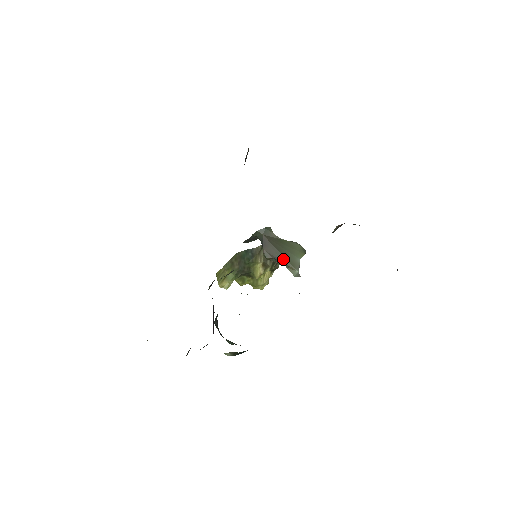
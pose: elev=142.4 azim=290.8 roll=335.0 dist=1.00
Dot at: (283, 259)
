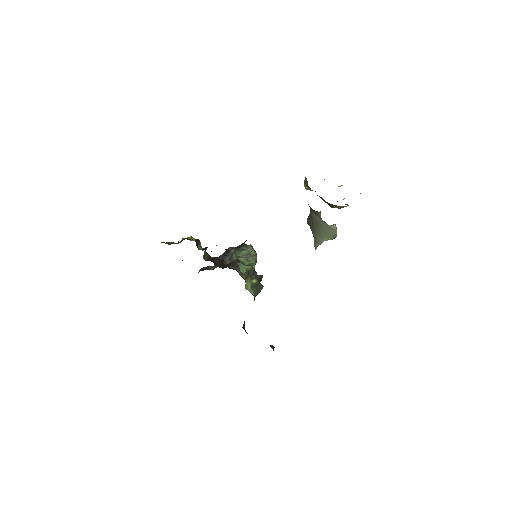
Dot at: (314, 233)
